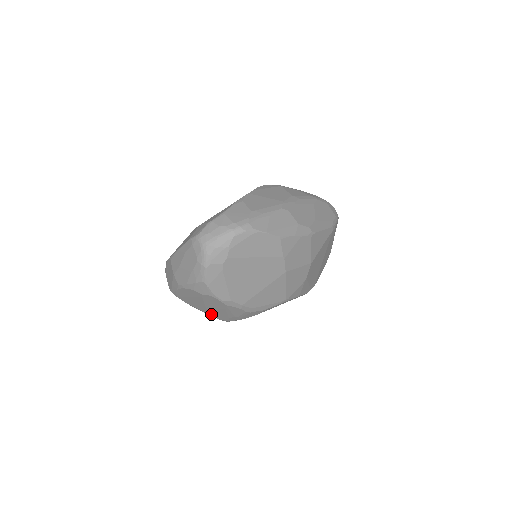
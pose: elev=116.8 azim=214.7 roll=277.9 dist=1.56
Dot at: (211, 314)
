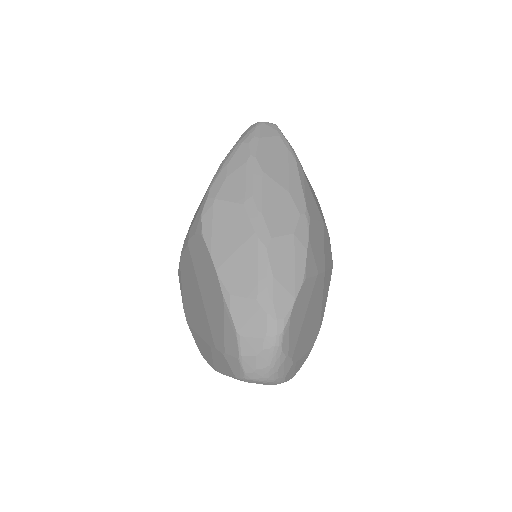
Dot at: occluded
